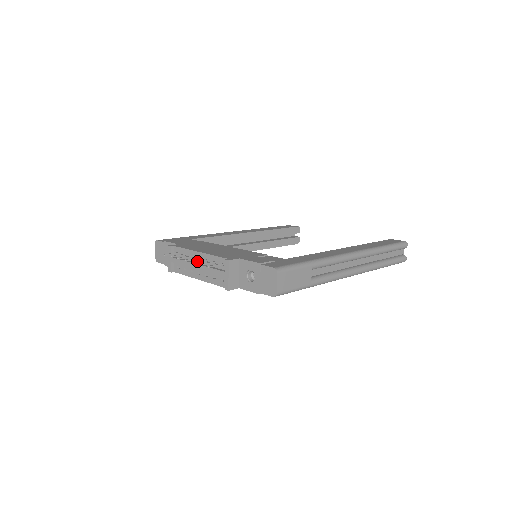
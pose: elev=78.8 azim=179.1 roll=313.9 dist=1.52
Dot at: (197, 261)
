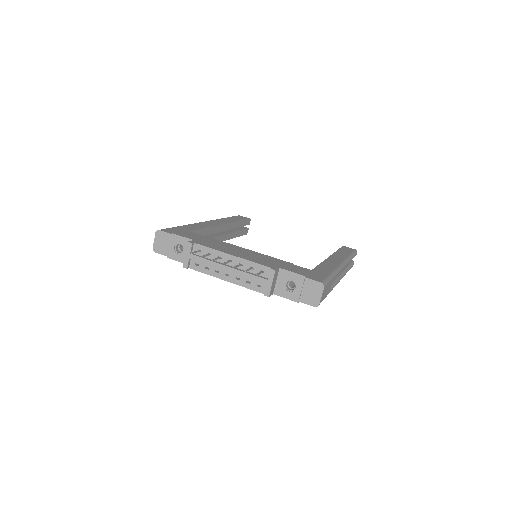
Dot at: (237, 266)
